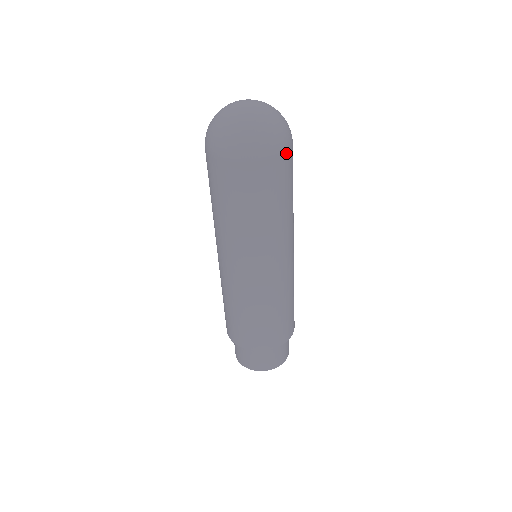
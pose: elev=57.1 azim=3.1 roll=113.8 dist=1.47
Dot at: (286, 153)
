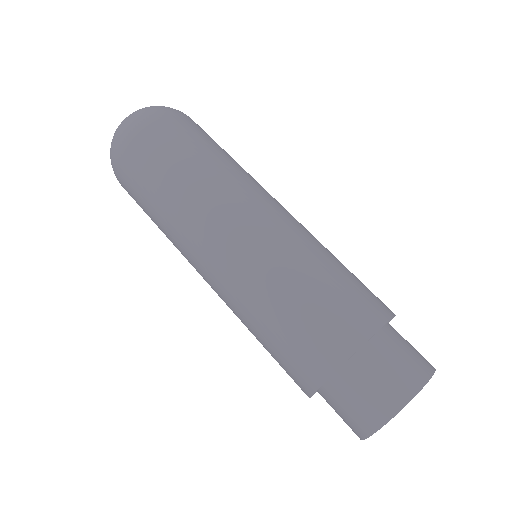
Dot at: (185, 117)
